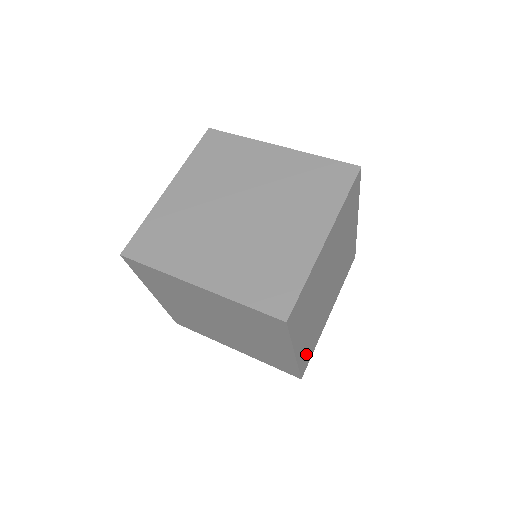
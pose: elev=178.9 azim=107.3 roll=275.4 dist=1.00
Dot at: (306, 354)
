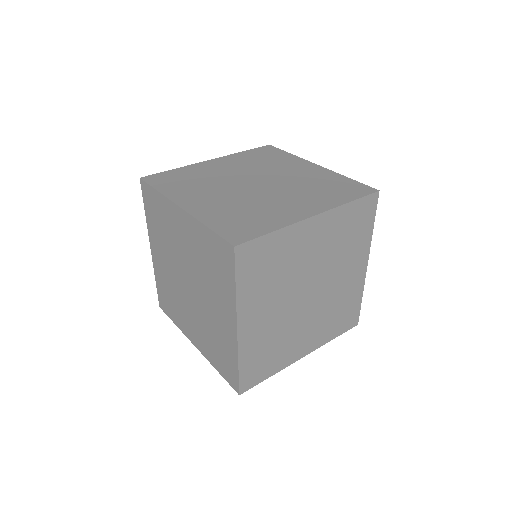
Dot at: occluded
